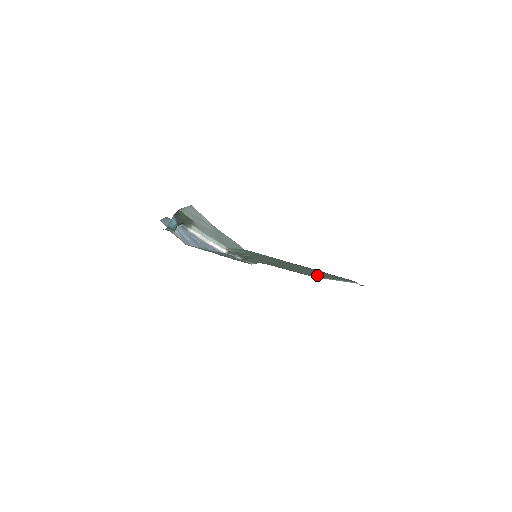
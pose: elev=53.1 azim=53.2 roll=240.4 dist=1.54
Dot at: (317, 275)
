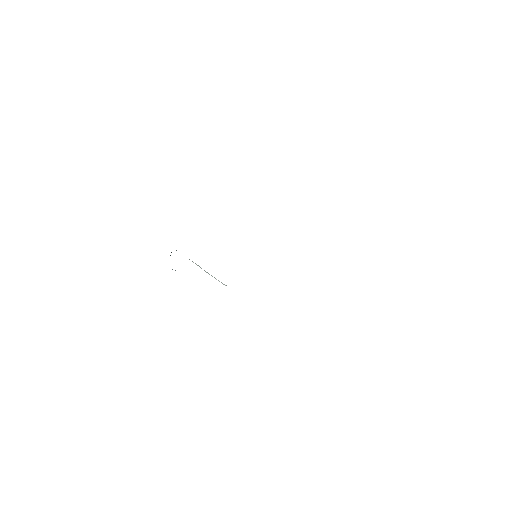
Dot at: occluded
